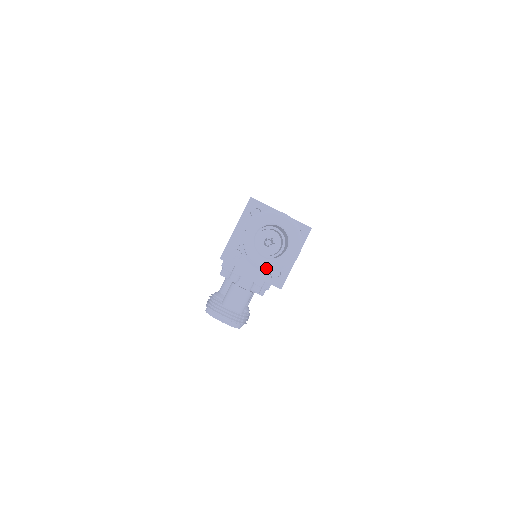
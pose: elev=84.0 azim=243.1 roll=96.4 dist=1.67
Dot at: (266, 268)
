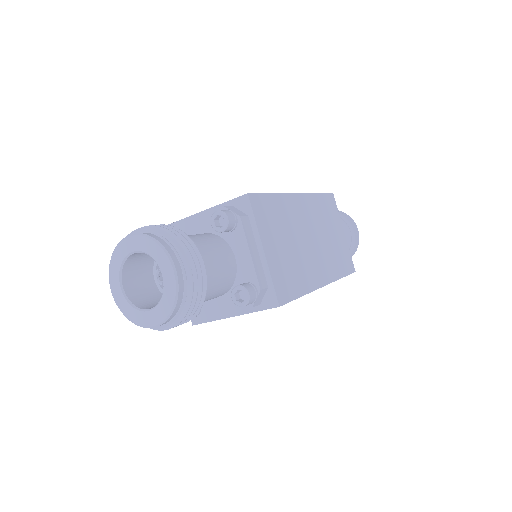
Dot at: (115, 301)
